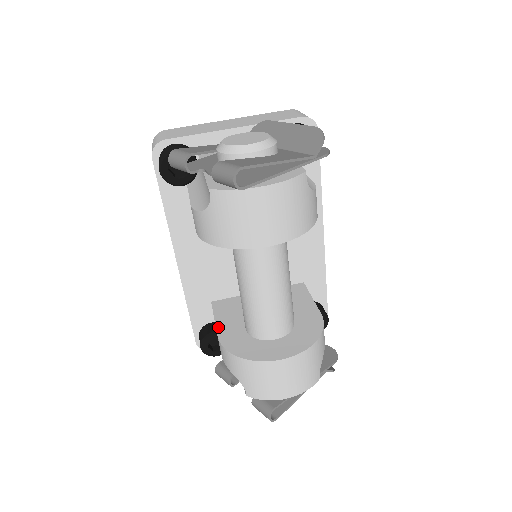
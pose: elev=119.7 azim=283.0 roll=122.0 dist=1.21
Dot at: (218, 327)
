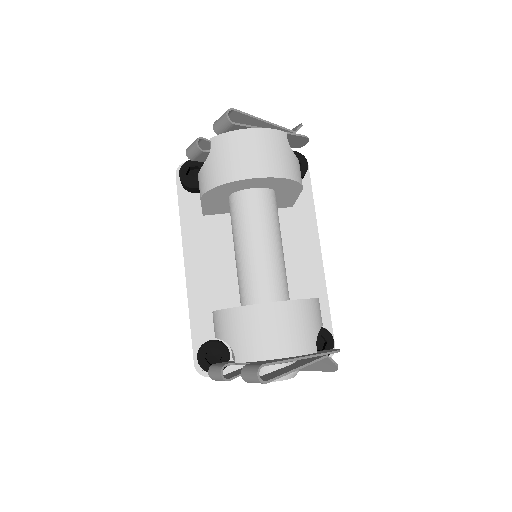
Dot at: occluded
